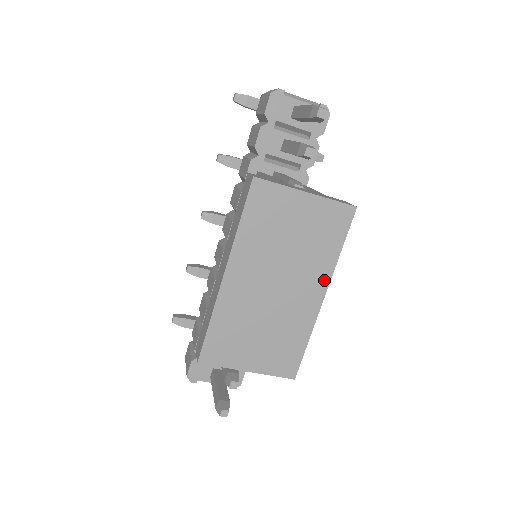
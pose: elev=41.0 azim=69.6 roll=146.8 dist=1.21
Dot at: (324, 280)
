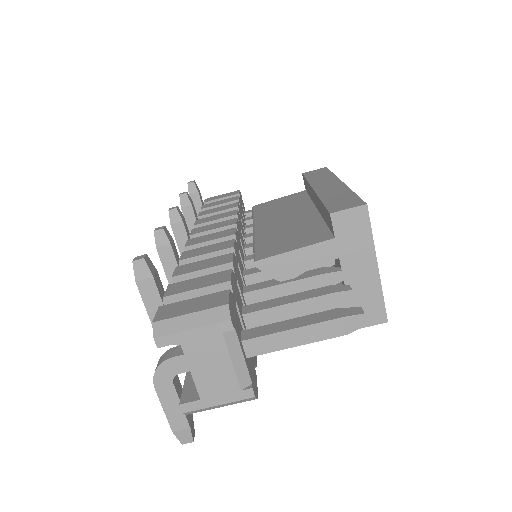
Dot at: occluded
